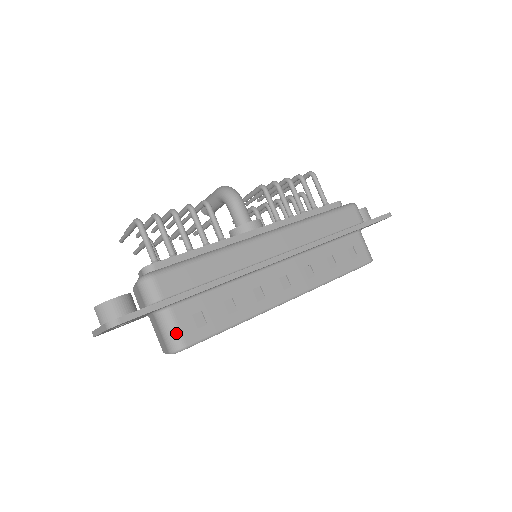
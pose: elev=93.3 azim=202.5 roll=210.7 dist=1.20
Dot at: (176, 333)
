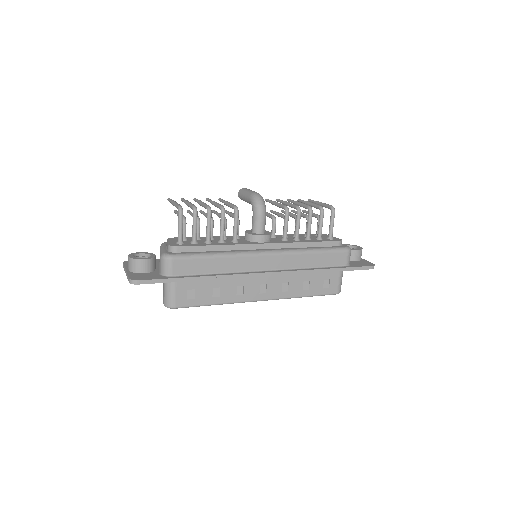
Dot at: (172, 297)
